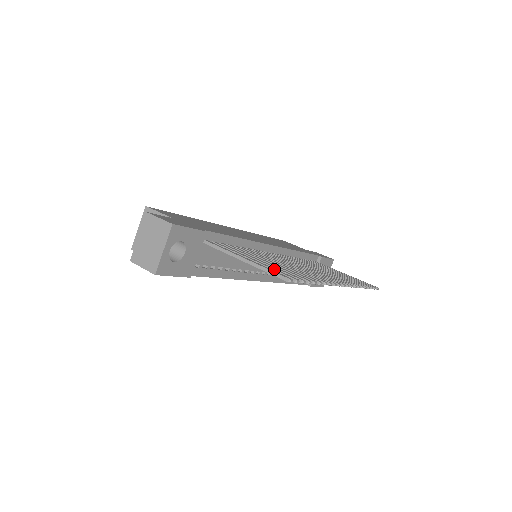
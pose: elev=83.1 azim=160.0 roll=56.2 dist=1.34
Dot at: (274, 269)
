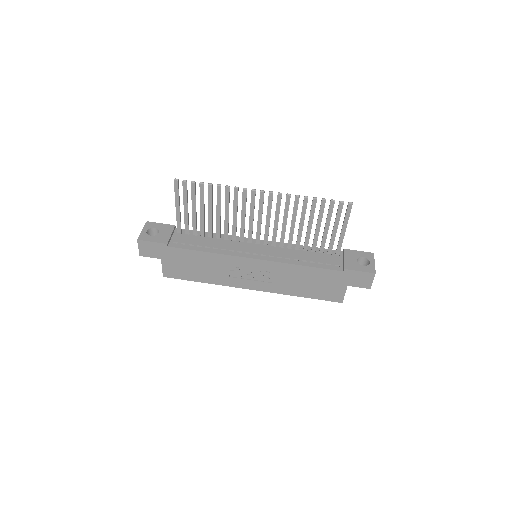
Dot at: (184, 194)
